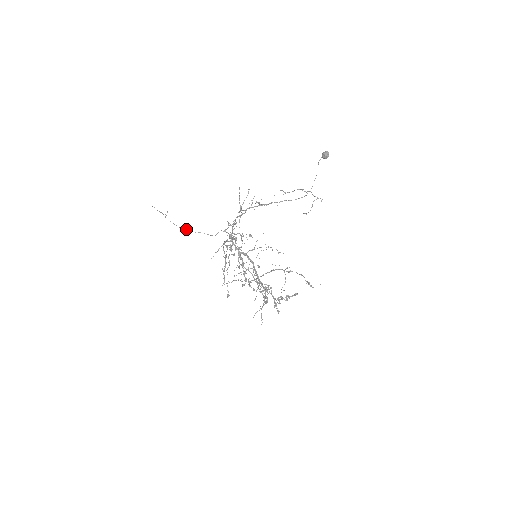
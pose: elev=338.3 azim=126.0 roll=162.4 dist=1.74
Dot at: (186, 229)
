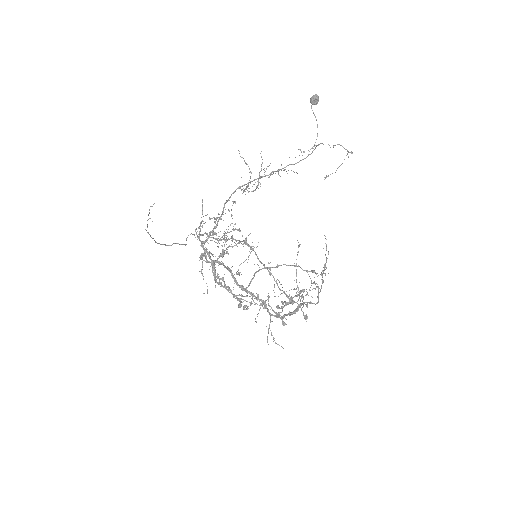
Dot at: (159, 243)
